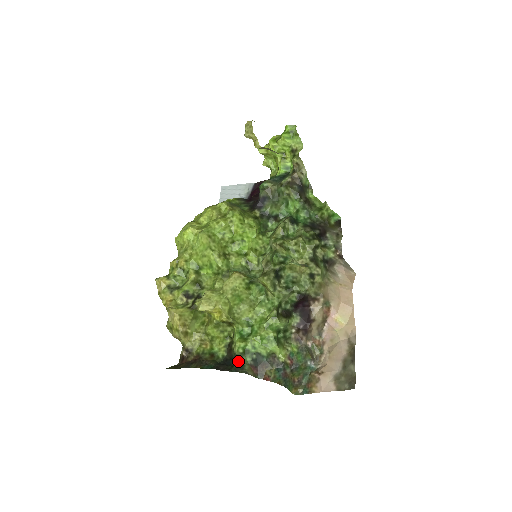
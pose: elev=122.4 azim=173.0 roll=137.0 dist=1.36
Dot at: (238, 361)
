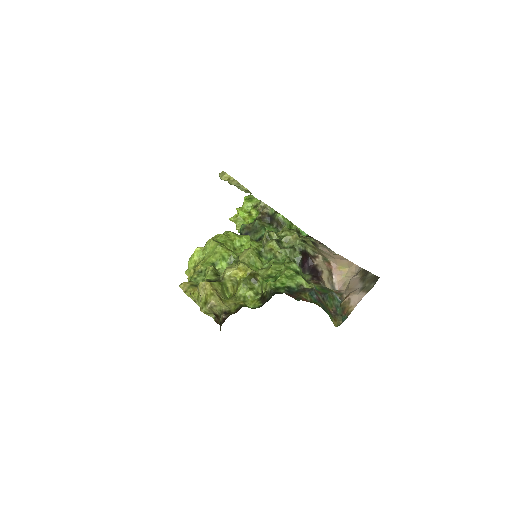
Dot at: (274, 292)
